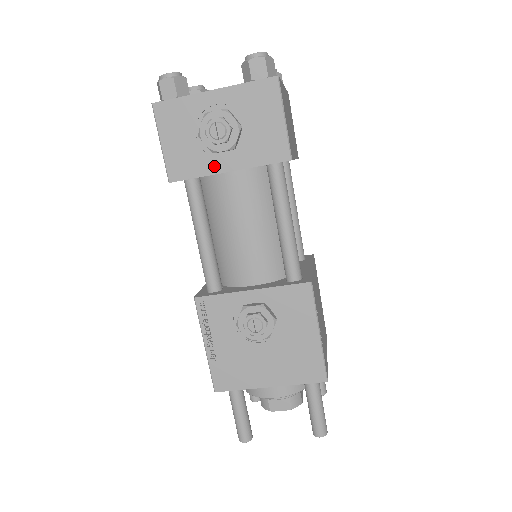
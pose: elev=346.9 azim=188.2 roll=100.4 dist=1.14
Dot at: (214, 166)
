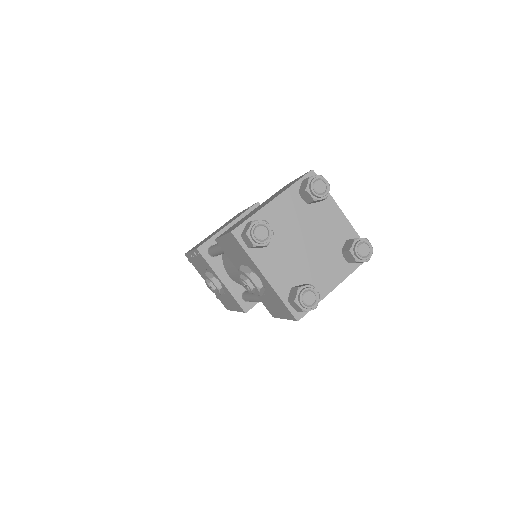
Dot at: occluded
